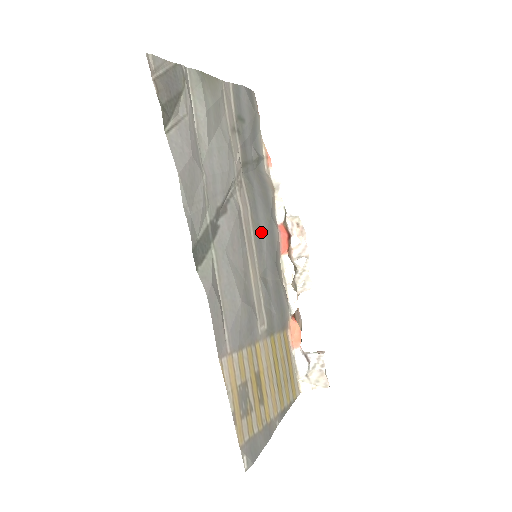
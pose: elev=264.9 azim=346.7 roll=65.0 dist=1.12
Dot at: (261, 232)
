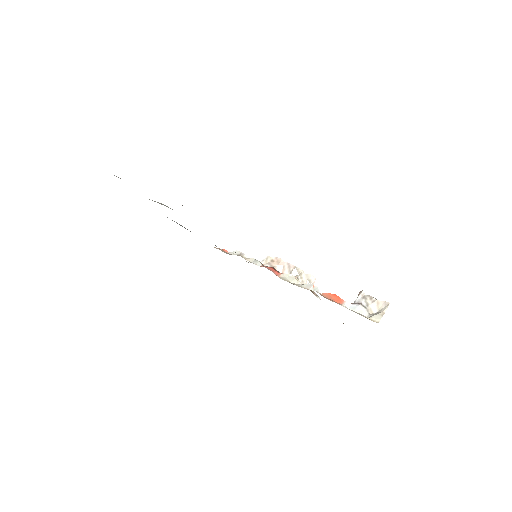
Dot at: occluded
